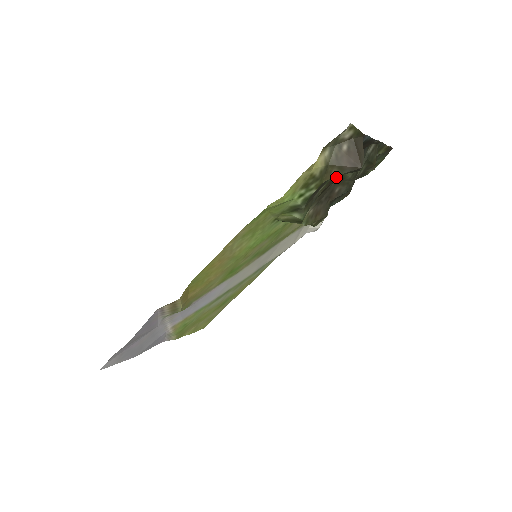
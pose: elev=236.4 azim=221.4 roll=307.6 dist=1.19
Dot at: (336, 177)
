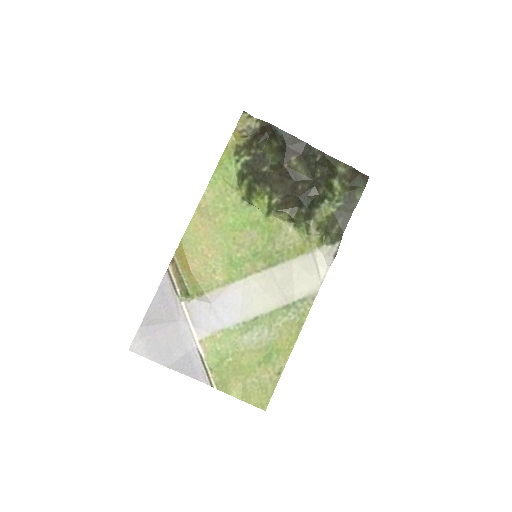
Dot at: (292, 176)
